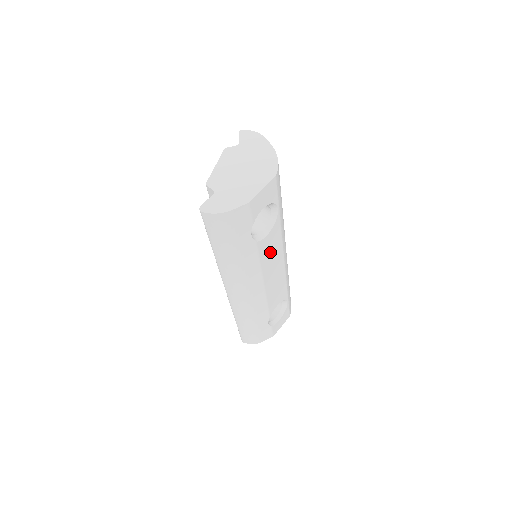
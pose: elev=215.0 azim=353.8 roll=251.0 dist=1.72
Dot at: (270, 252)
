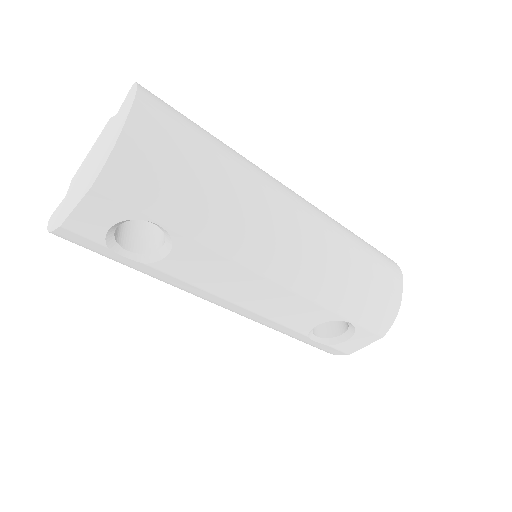
Dot at: (207, 272)
